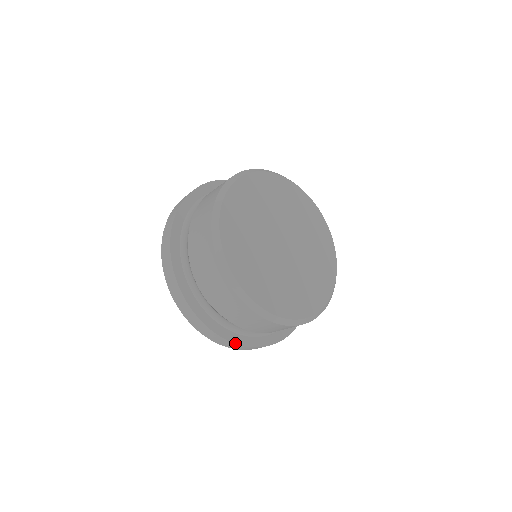
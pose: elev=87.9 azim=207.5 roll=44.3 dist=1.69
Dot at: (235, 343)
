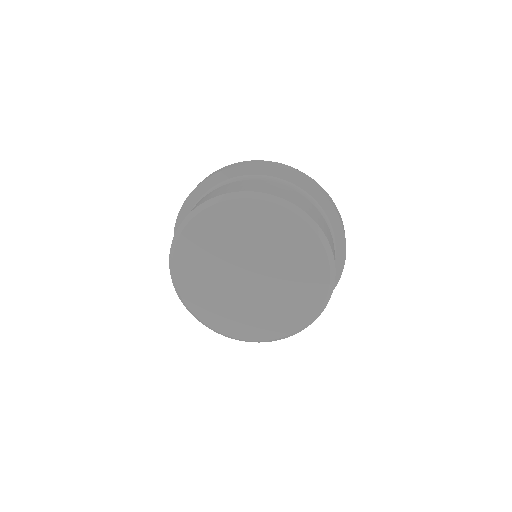
Dot at: occluded
